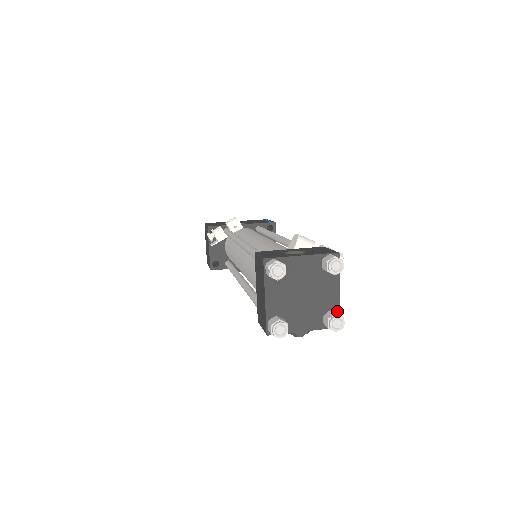
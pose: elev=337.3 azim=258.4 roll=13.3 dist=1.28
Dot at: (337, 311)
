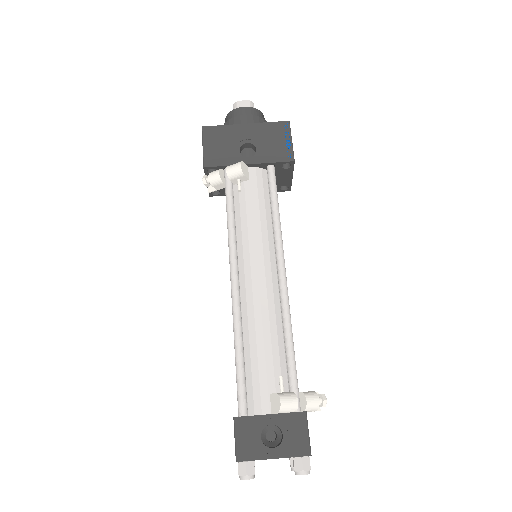
Dot at: occluded
